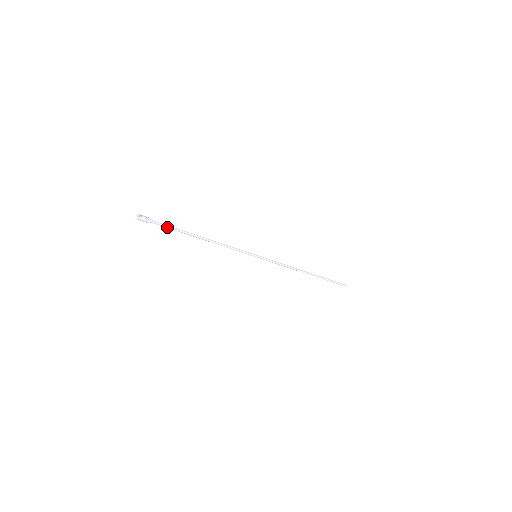
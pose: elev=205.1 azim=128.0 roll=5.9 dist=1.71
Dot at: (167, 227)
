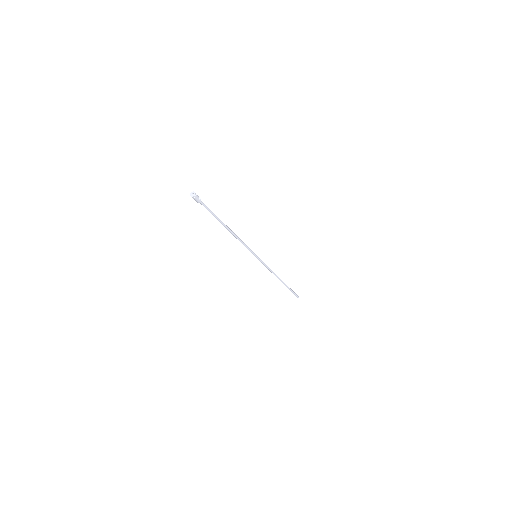
Dot at: (210, 211)
